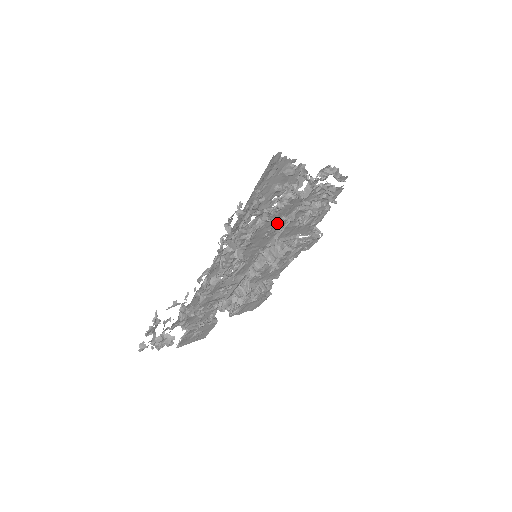
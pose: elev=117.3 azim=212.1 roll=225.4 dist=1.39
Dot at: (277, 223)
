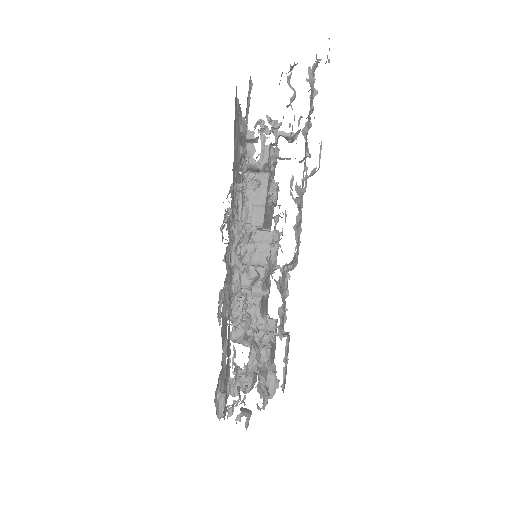
Dot at: occluded
